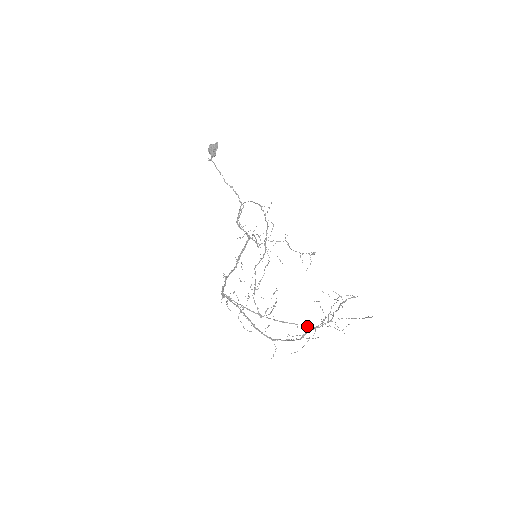
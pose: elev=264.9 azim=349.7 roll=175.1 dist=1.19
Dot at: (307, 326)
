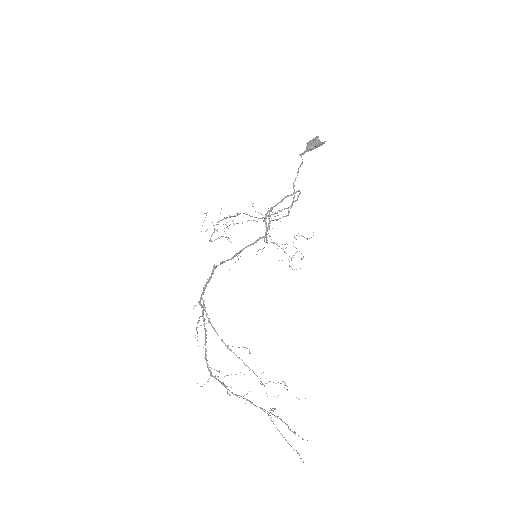
Dot at: occluded
